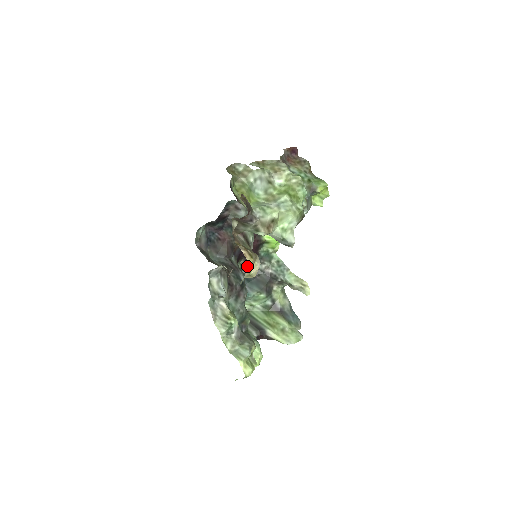
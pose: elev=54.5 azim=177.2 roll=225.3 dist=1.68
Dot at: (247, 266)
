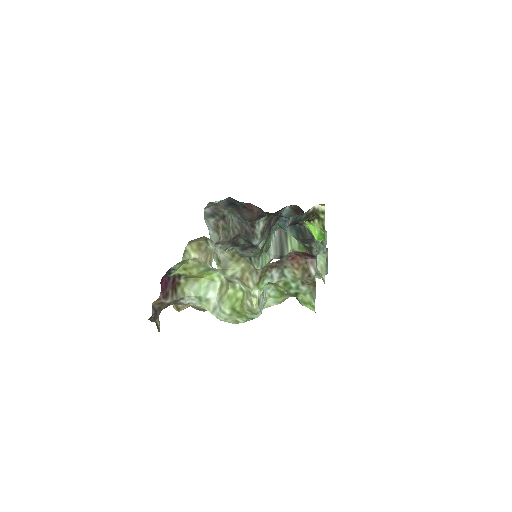
Dot at: (300, 211)
